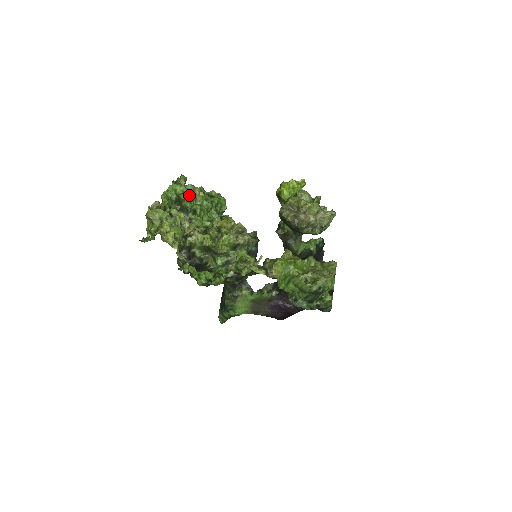
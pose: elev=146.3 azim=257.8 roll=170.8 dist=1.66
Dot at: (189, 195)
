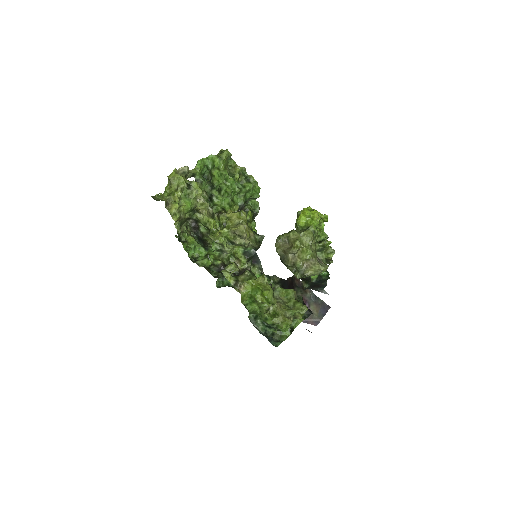
Dot at: (221, 173)
